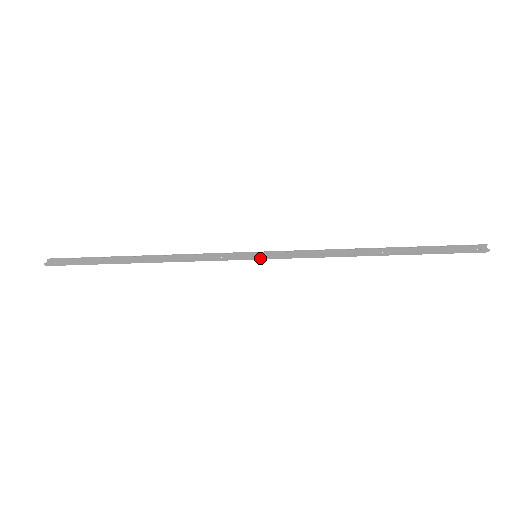
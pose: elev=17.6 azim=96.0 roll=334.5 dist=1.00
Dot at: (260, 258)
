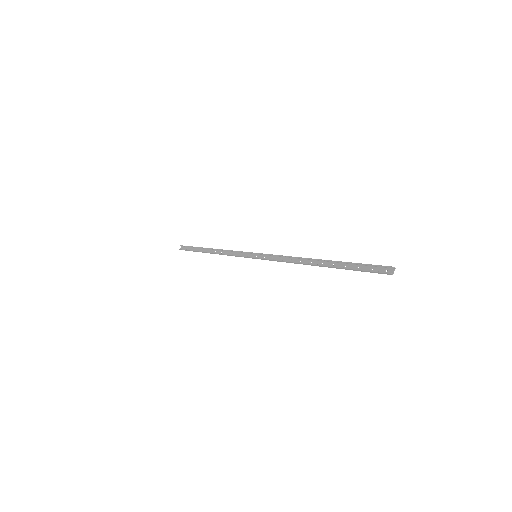
Dot at: (257, 258)
